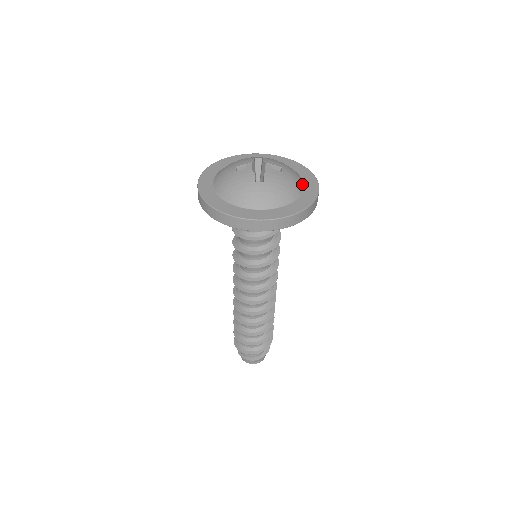
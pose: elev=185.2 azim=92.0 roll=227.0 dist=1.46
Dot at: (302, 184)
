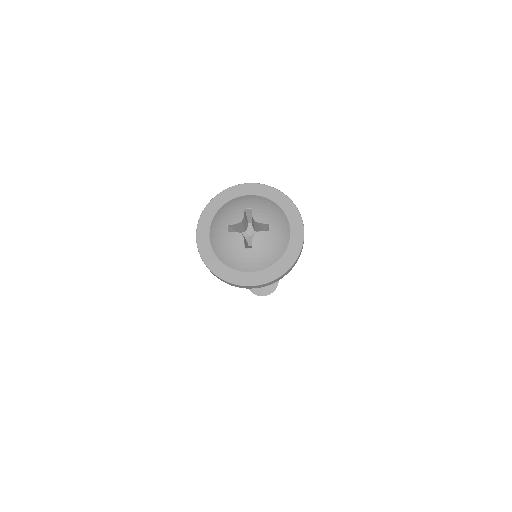
Dot at: (288, 234)
